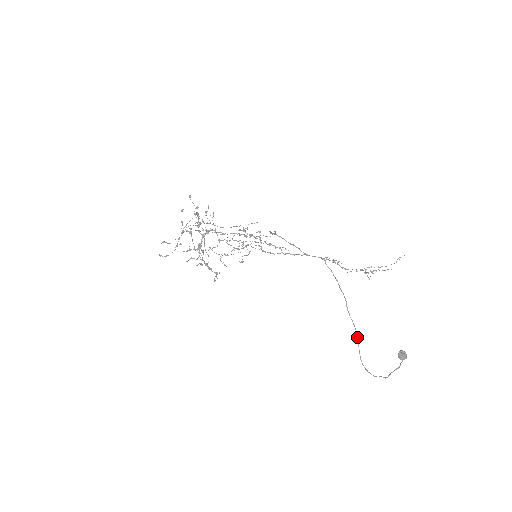
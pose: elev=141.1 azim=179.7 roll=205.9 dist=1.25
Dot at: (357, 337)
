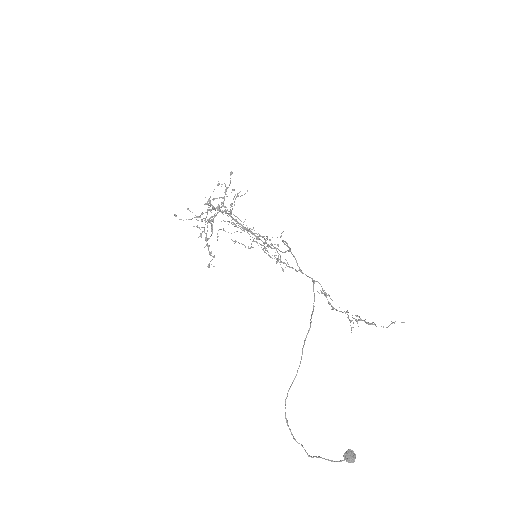
Dot at: occluded
